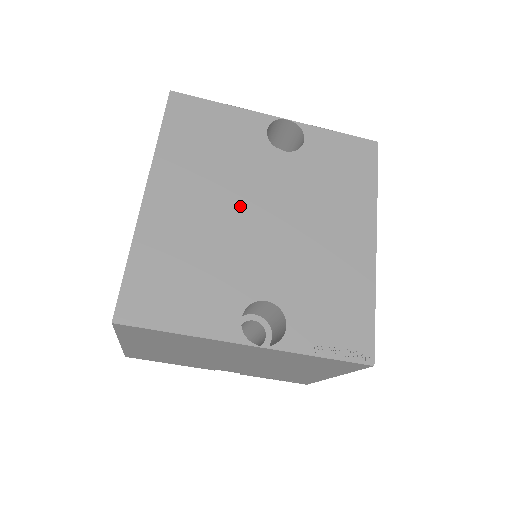
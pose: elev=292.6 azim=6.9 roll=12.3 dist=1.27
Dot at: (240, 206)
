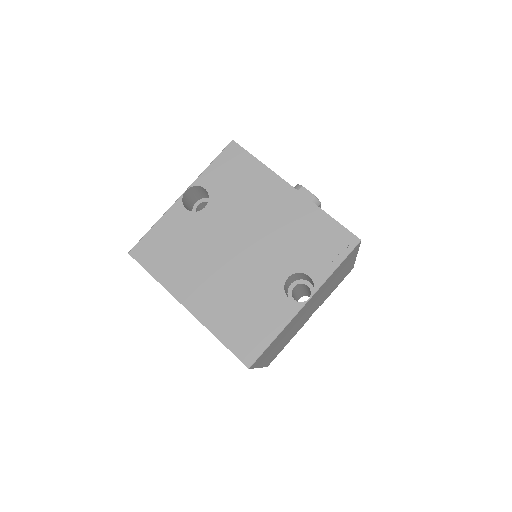
Dot at: (224, 257)
